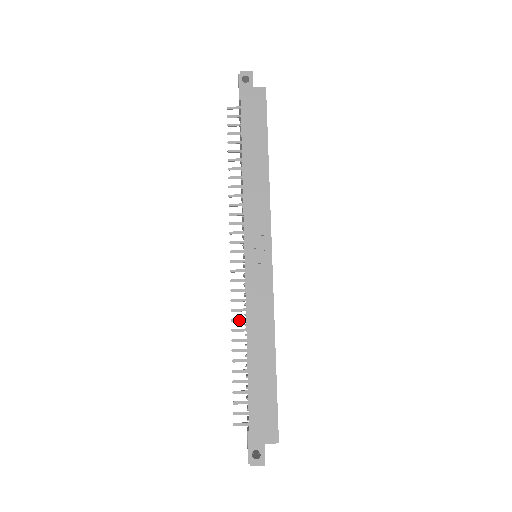
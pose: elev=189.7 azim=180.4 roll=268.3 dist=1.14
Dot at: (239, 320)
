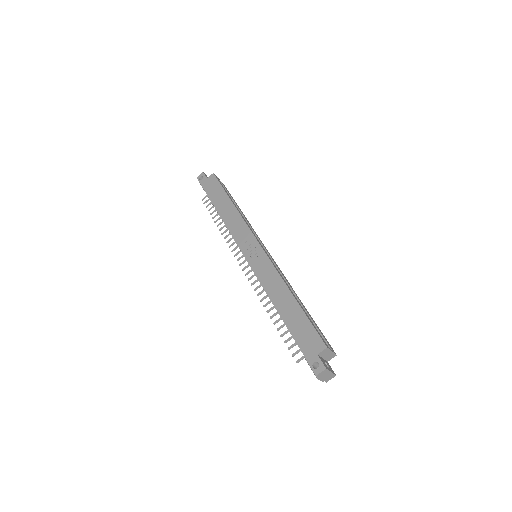
Dot at: (265, 297)
